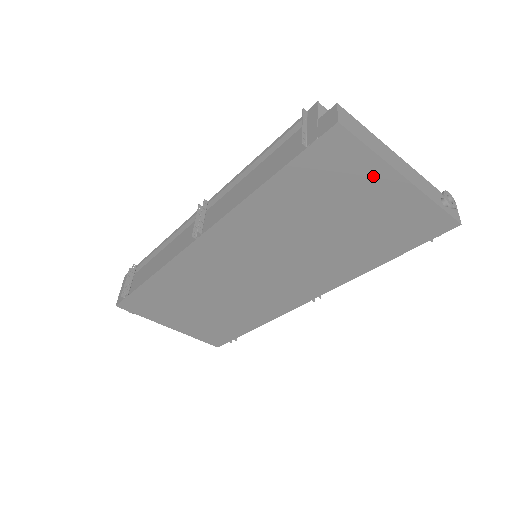
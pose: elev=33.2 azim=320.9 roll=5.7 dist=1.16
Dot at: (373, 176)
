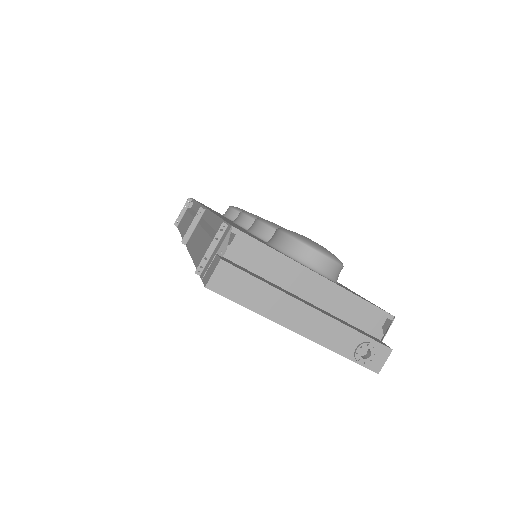
Dot at: occluded
